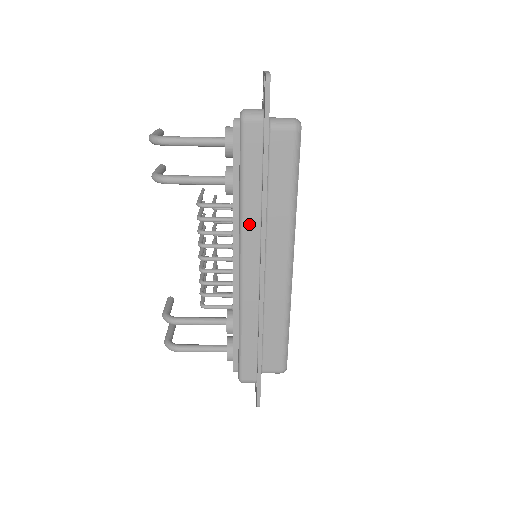
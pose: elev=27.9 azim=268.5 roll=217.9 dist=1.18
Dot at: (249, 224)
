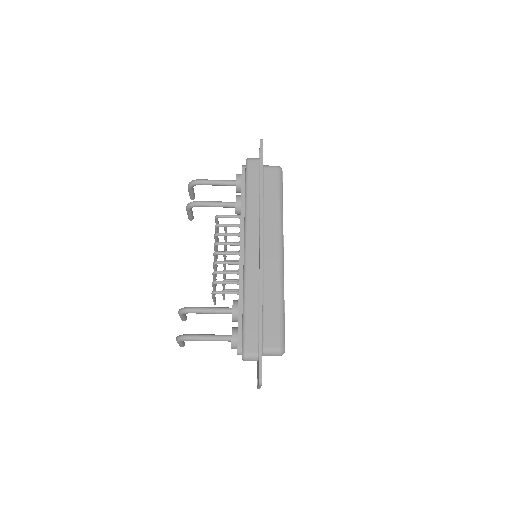
Dot at: (251, 218)
